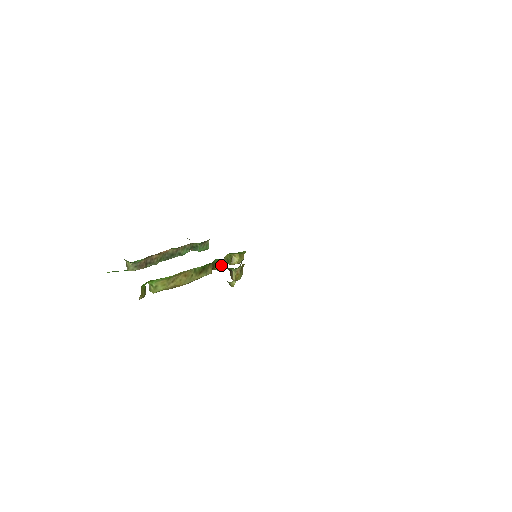
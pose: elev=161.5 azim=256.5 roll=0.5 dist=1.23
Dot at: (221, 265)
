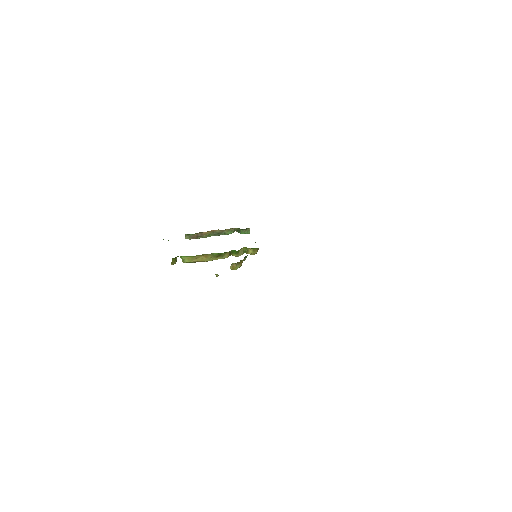
Dot at: (237, 254)
